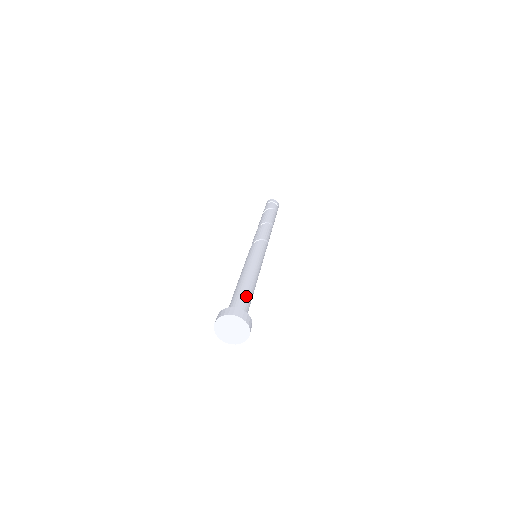
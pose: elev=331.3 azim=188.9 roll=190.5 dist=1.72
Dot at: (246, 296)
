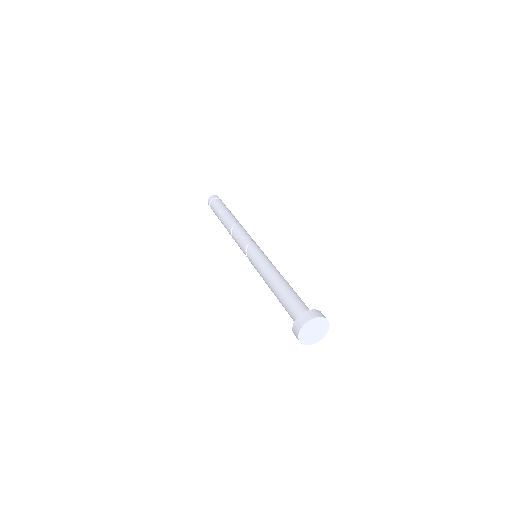
Dot at: occluded
